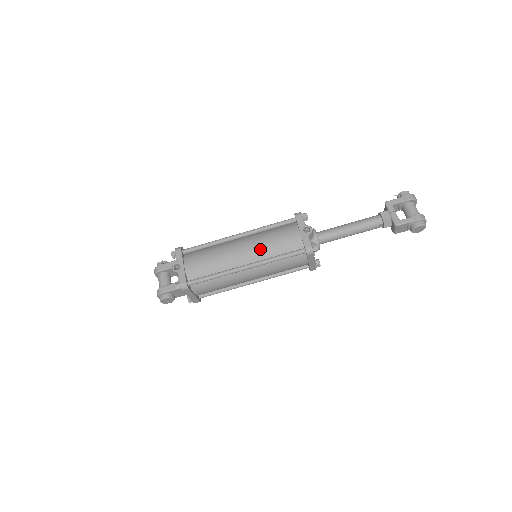
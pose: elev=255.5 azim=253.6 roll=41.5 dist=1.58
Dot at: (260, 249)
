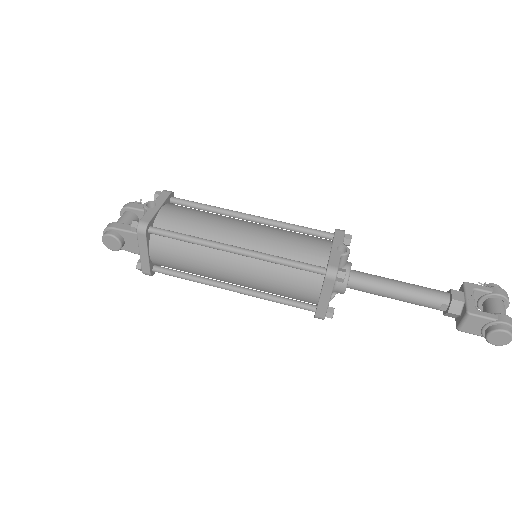
Dot at: (267, 239)
